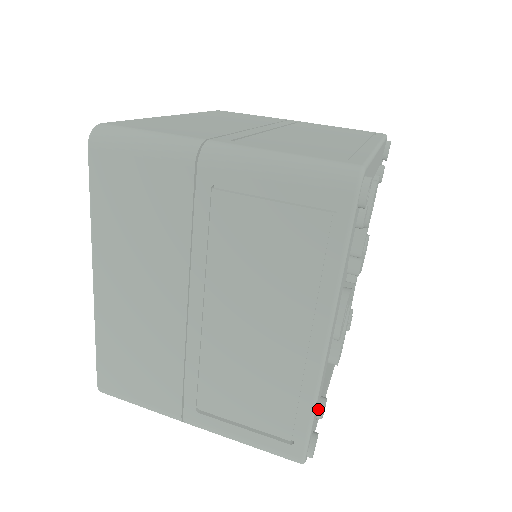
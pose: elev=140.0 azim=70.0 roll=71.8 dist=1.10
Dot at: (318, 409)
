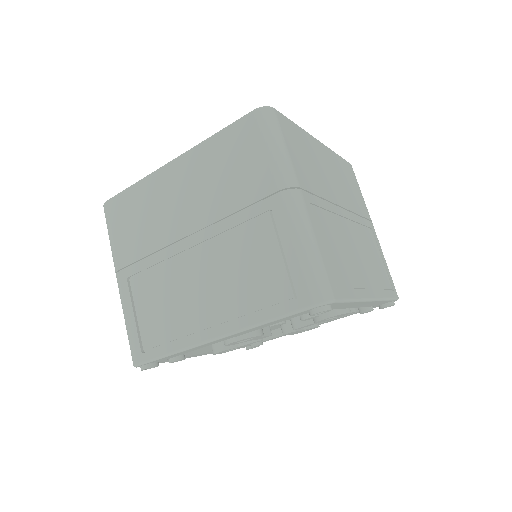
Dot at: (174, 357)
